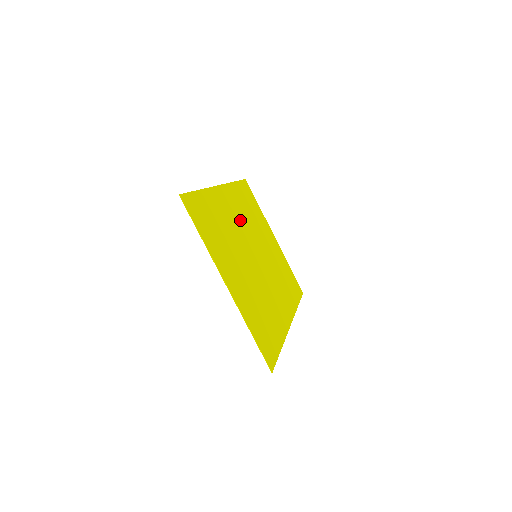
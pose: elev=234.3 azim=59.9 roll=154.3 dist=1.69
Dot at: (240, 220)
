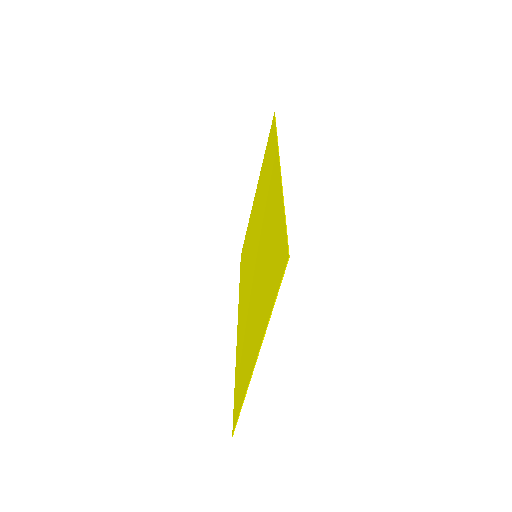
Dot at: occluded
